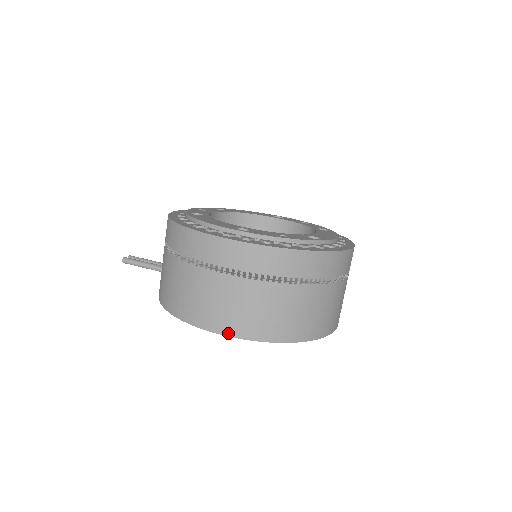
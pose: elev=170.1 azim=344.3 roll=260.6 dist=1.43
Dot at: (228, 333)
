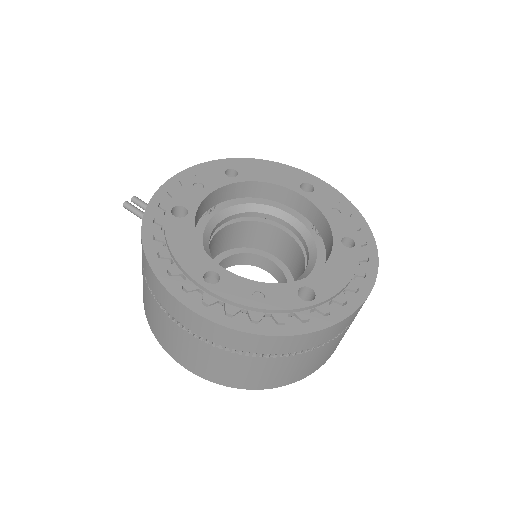
Dot at: (189, 369)
